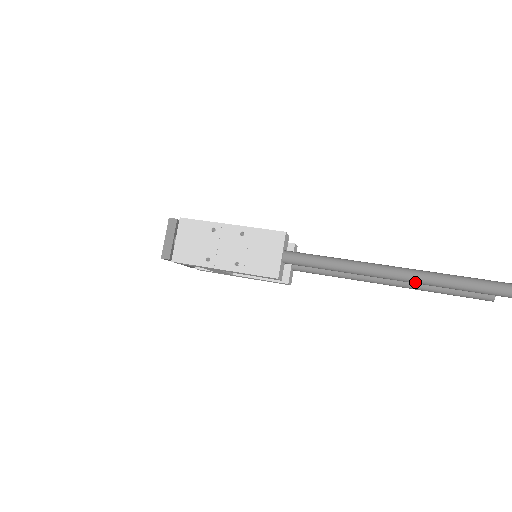
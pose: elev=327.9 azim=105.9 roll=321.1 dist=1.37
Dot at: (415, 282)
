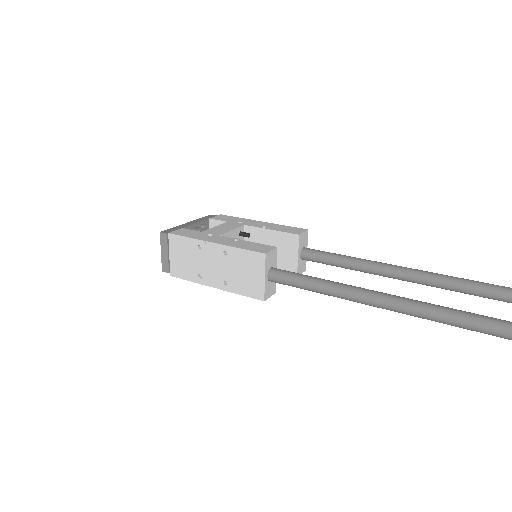
Dot at: occluded
